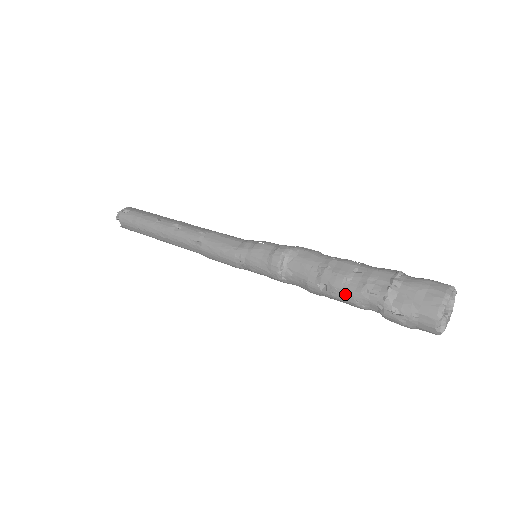
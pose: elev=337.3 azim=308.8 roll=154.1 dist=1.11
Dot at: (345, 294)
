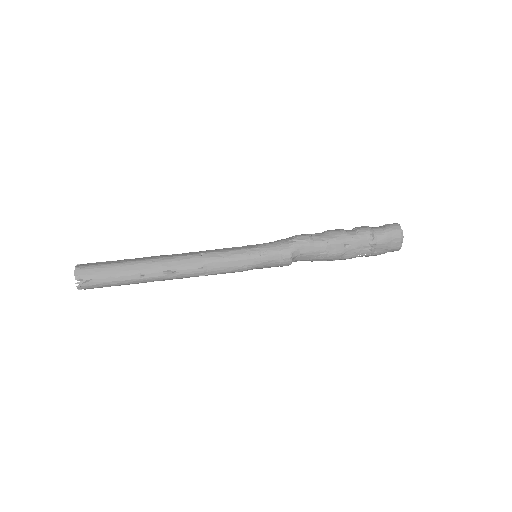
Dot at: occluded
